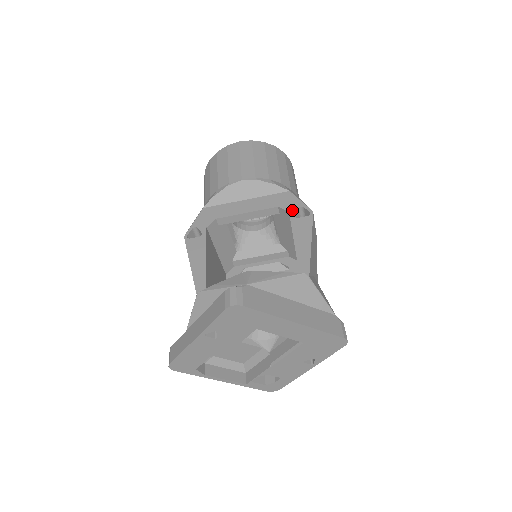
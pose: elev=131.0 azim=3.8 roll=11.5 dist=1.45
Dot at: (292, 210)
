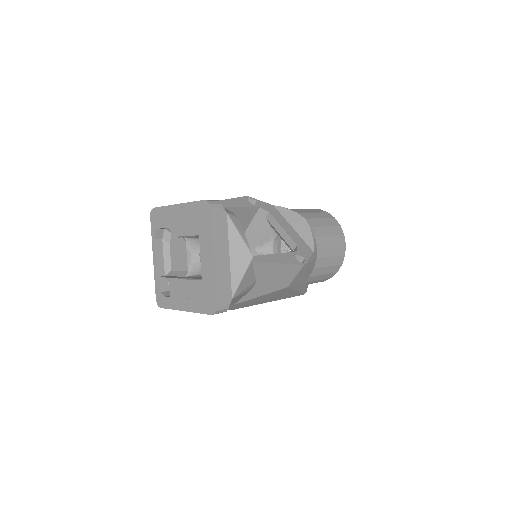
Dot at: (299, 253)
